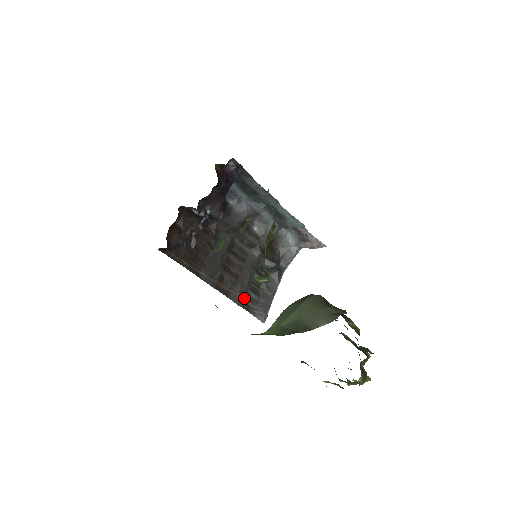
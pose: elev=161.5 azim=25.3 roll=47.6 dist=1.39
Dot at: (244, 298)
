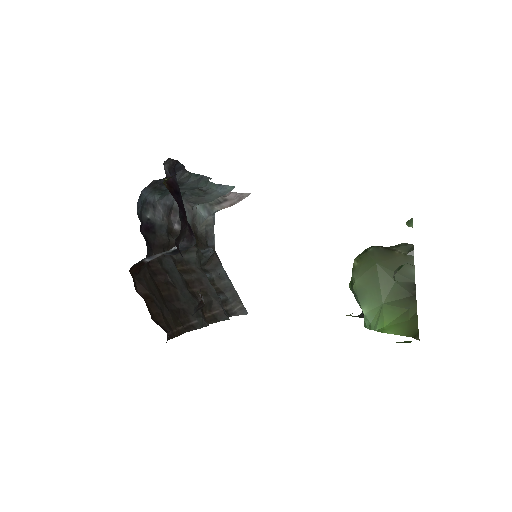
Dot at: occluded
